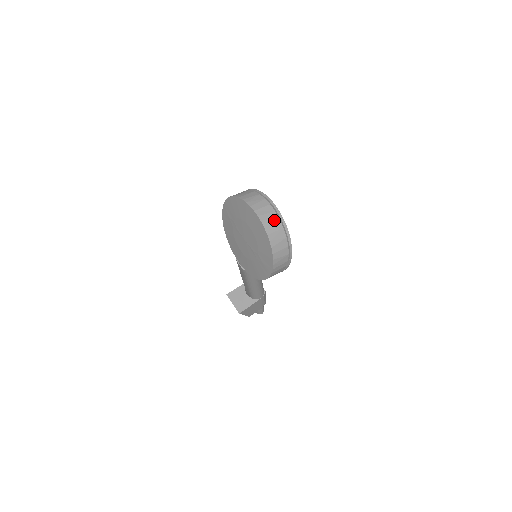
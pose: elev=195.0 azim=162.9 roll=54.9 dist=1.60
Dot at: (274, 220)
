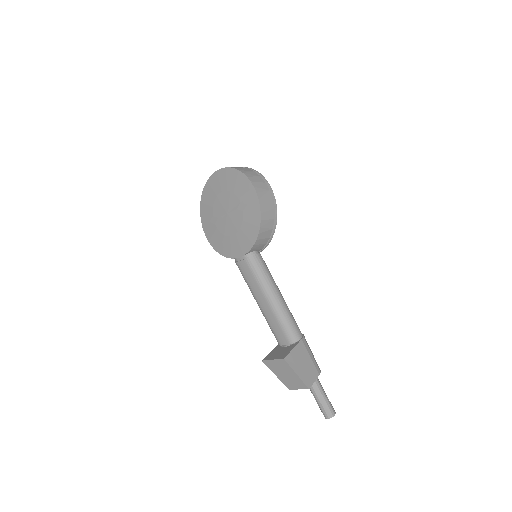
Dot at: (237, 167)
